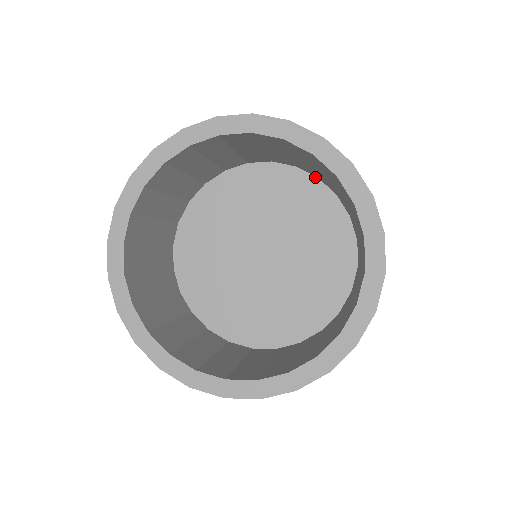
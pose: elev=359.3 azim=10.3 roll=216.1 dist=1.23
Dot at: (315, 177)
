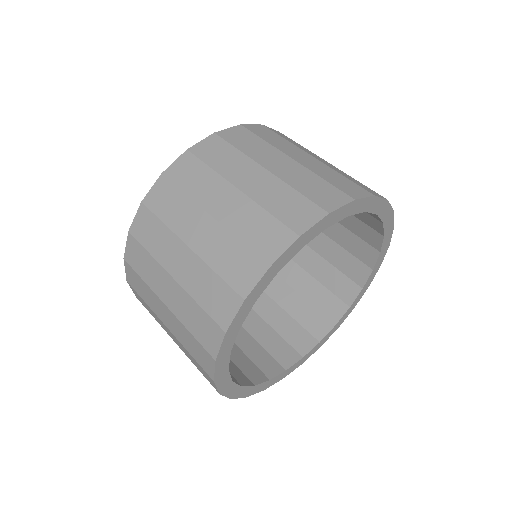
Dot at: occluded
